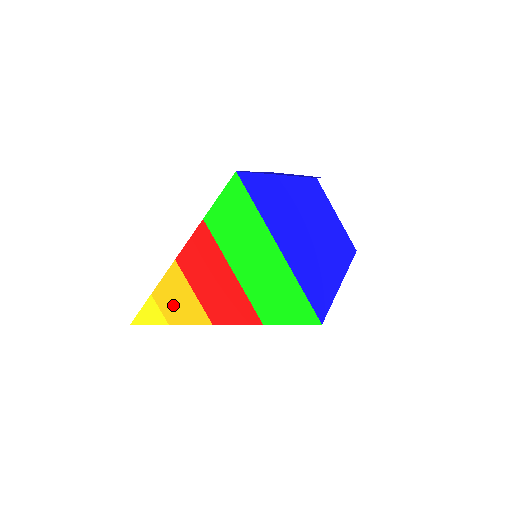
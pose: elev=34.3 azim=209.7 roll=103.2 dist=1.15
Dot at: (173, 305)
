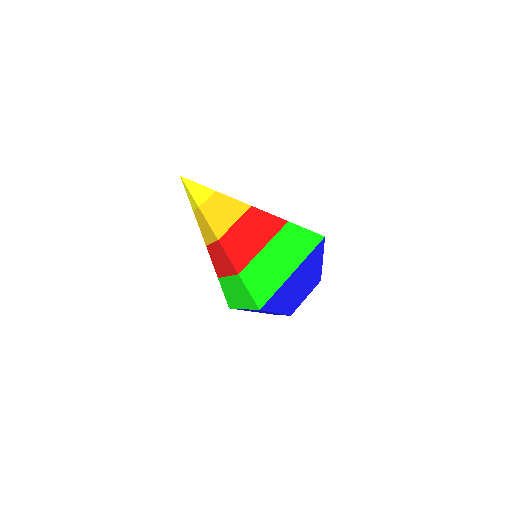
Dot at: (202, 222)
